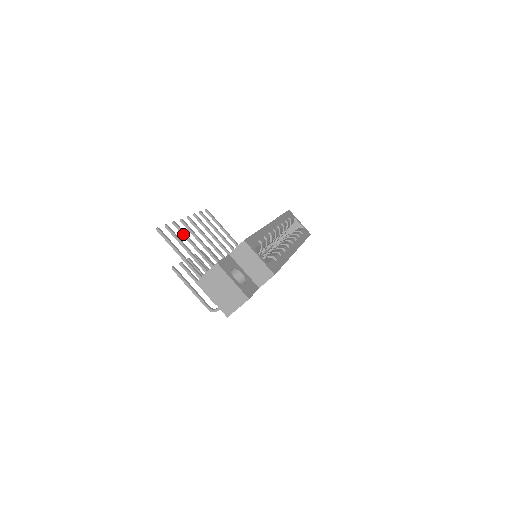
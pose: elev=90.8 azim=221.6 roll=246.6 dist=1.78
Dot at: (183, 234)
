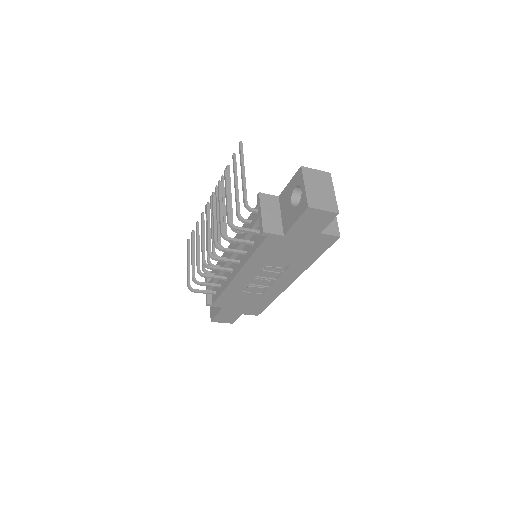
Dot at: (229, 177)
